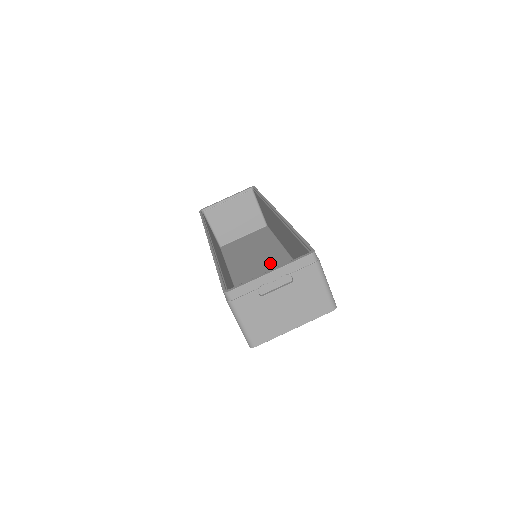
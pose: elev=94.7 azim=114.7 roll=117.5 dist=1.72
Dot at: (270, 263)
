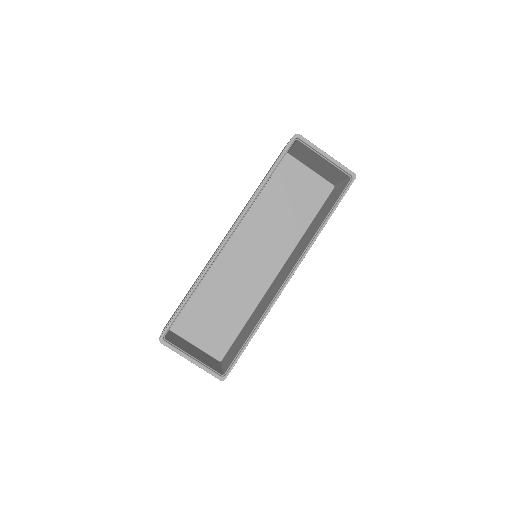
Dot at: (266, 255)
